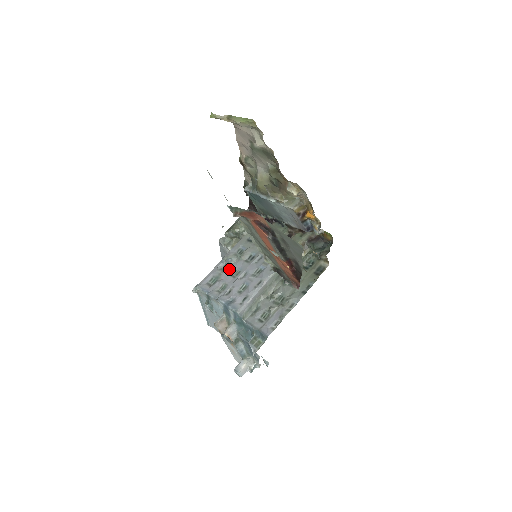
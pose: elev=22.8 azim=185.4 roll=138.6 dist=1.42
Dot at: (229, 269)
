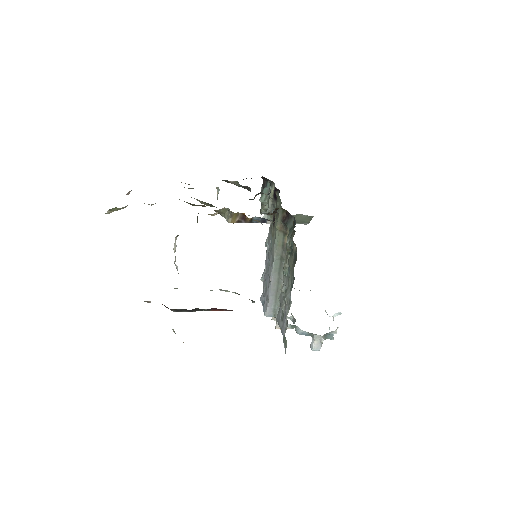
Dot at: occluded
